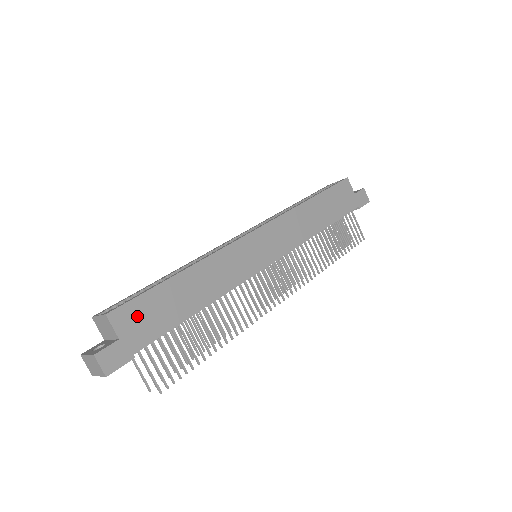
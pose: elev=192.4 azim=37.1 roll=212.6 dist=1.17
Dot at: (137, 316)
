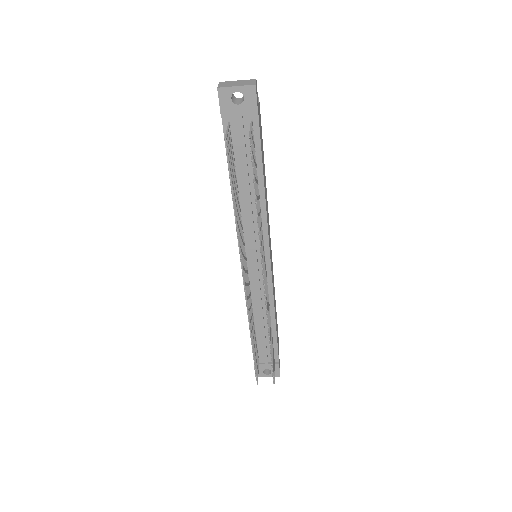
Dot at: (260, 123)
